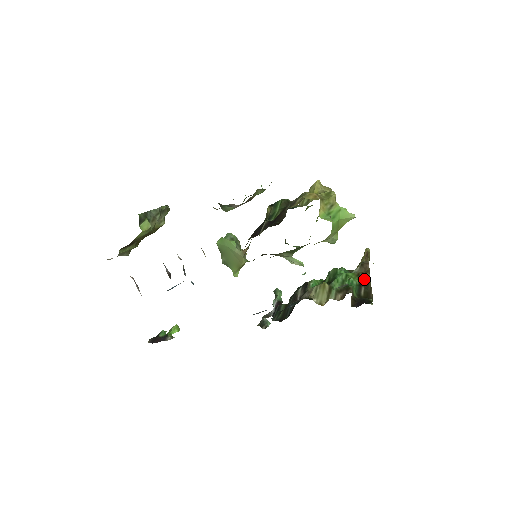
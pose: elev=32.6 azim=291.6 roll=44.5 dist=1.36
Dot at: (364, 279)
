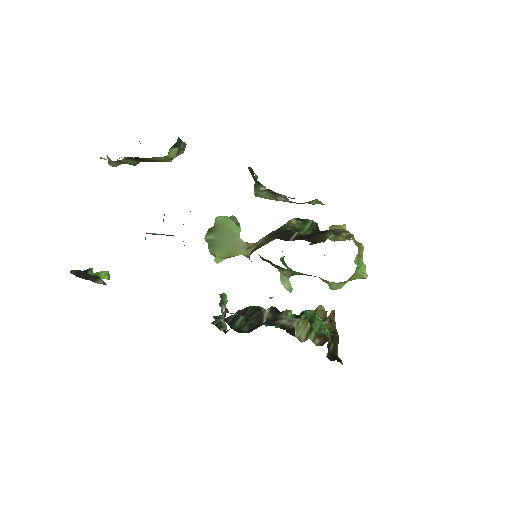
Dot at: (335, 336)
